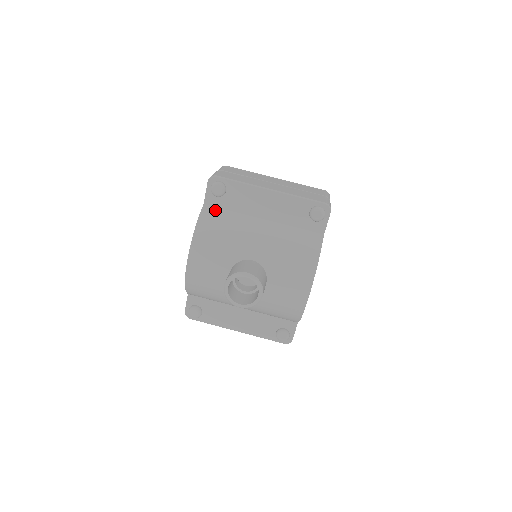
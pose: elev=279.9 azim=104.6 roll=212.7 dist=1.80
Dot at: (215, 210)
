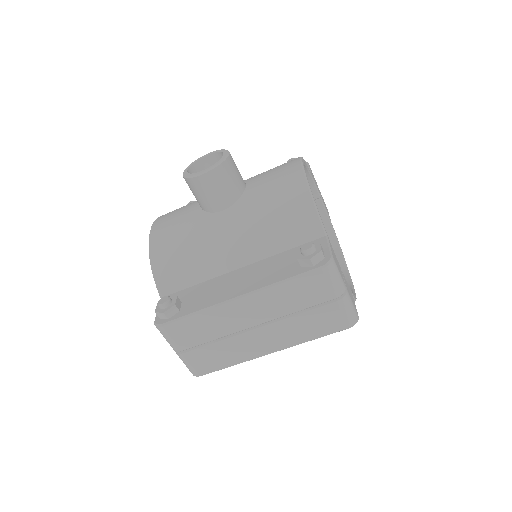
Dot at: occluded
